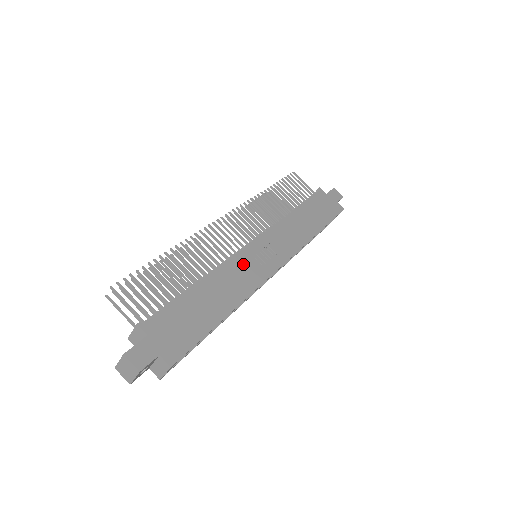
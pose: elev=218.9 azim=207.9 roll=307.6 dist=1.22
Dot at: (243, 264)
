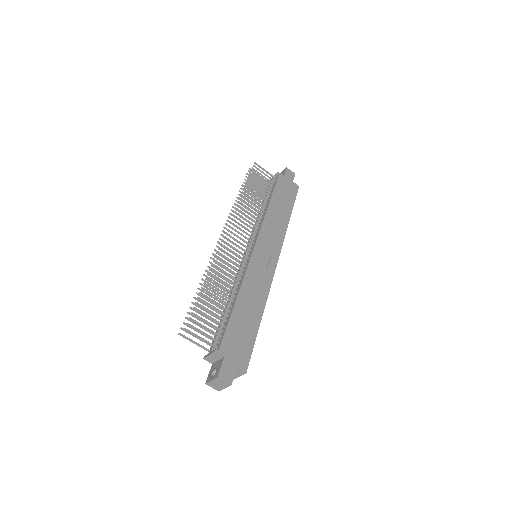
Dot at: (255, 271)
